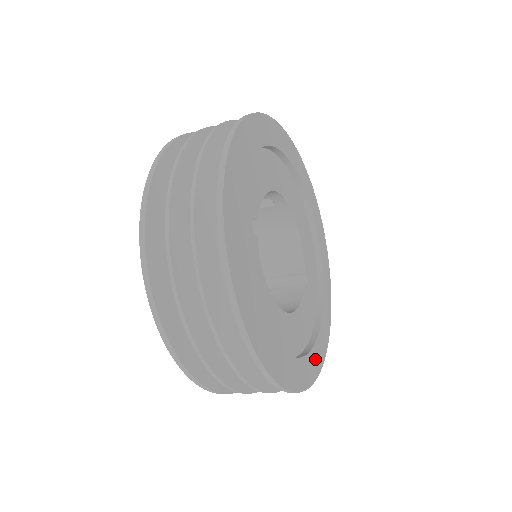
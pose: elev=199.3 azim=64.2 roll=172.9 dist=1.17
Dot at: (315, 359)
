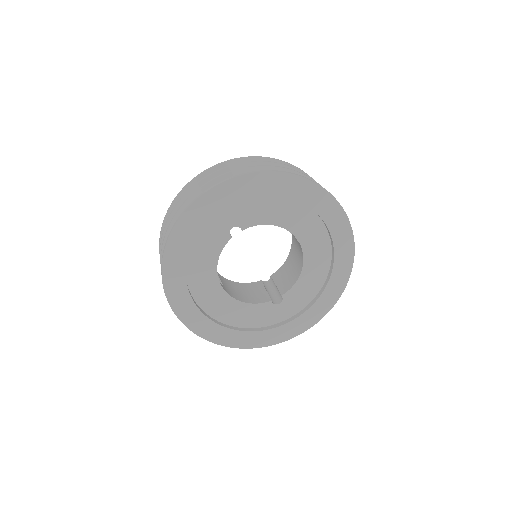
Dot at: (231, 337)
